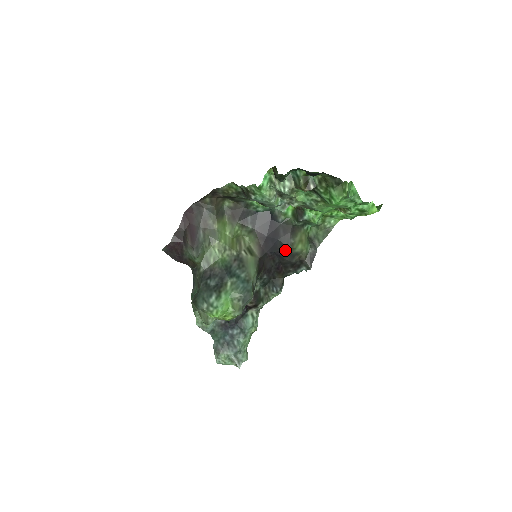
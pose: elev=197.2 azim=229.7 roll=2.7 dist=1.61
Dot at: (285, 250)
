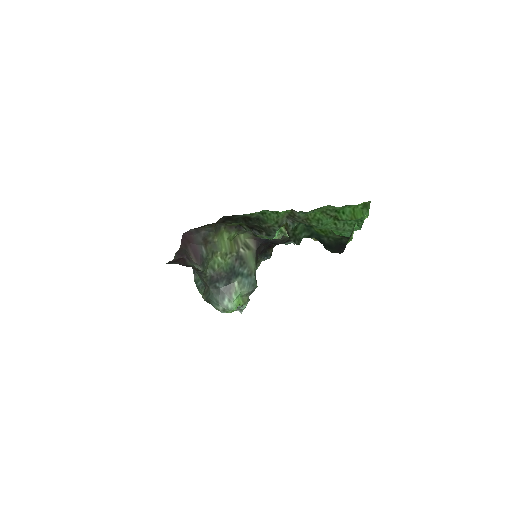
Dot at: (278, 240)
